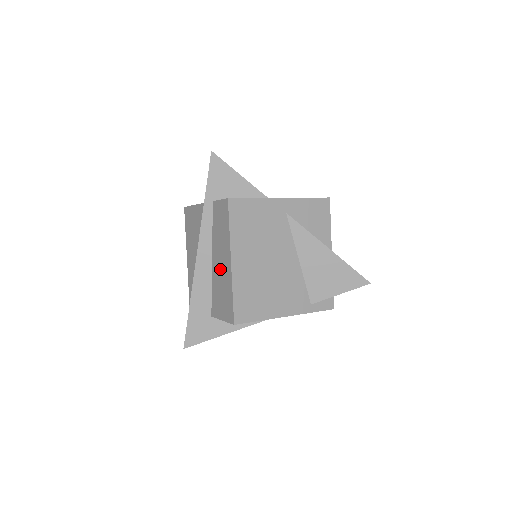
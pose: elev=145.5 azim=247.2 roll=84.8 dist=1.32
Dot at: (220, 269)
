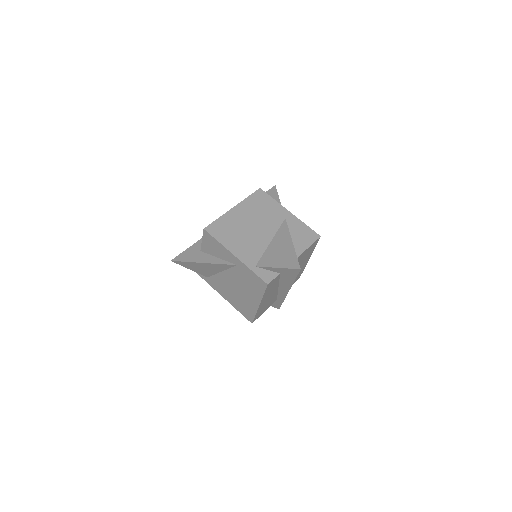
Dot at: occluded
